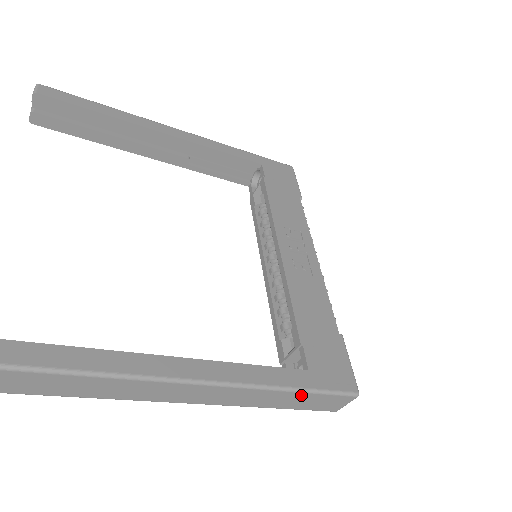
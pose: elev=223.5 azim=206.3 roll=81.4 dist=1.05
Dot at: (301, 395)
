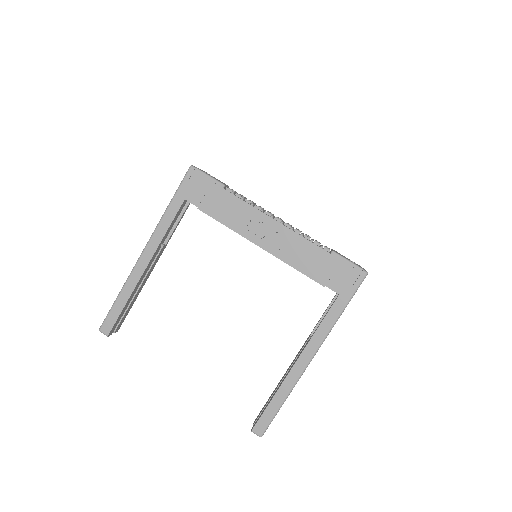
Dot at: occluded
